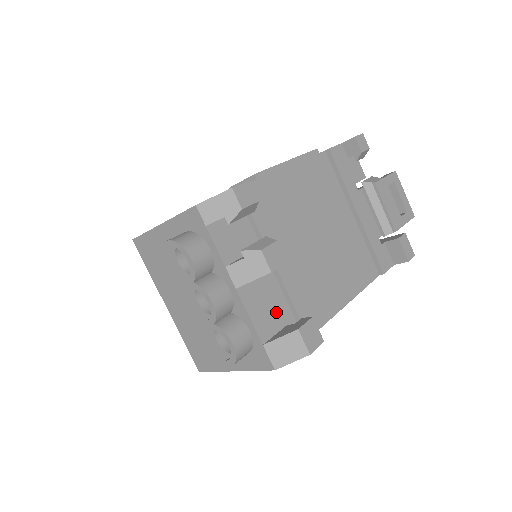
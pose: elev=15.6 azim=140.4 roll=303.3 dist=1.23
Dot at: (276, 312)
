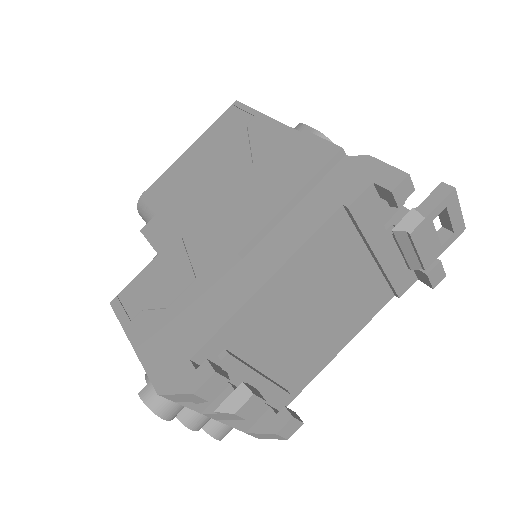
Dot at: occluded
